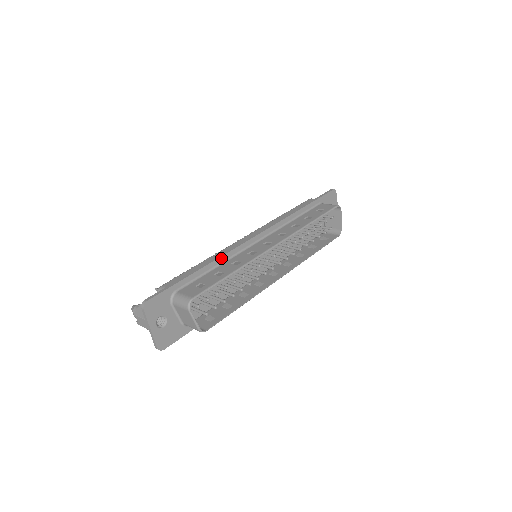
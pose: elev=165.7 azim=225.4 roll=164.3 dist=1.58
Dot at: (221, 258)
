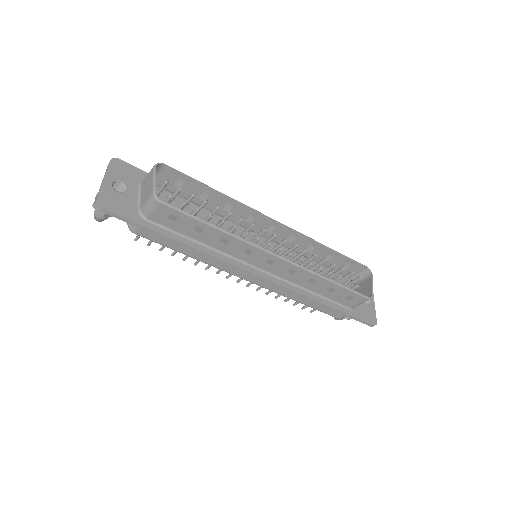
Dot at: occluded
